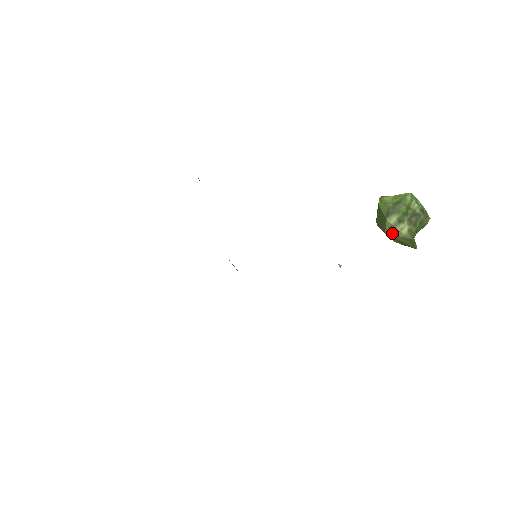
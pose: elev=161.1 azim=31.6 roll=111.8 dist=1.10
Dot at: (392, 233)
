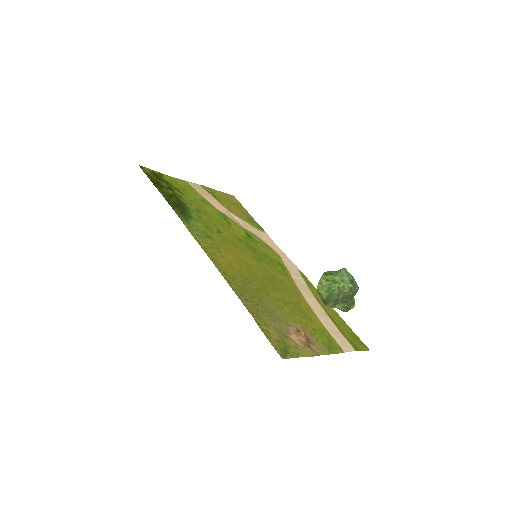
Dot at: (333, 307)
